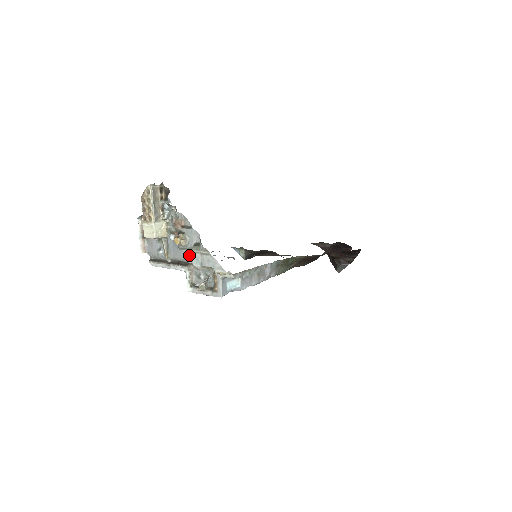
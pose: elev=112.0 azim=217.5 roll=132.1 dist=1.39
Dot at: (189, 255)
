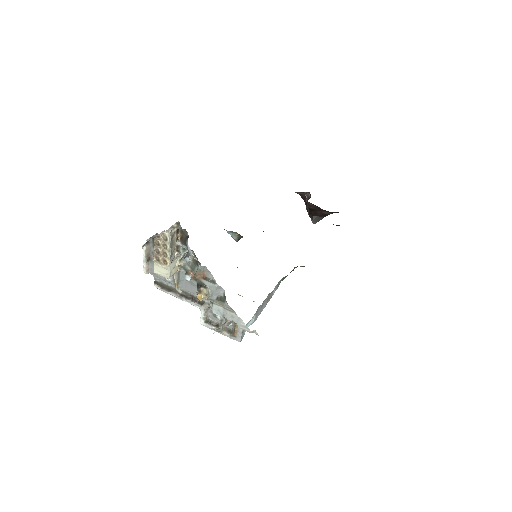
Dot at: occluded
